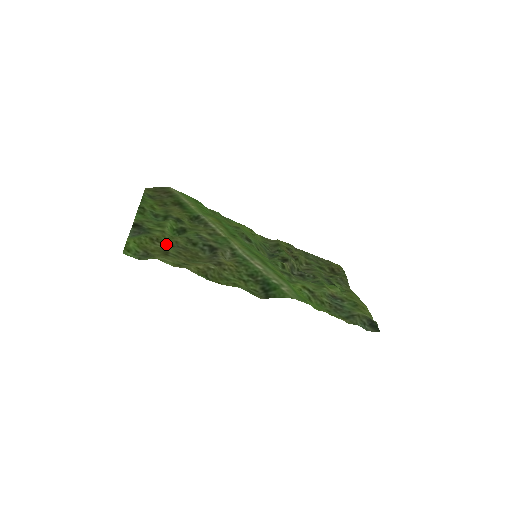
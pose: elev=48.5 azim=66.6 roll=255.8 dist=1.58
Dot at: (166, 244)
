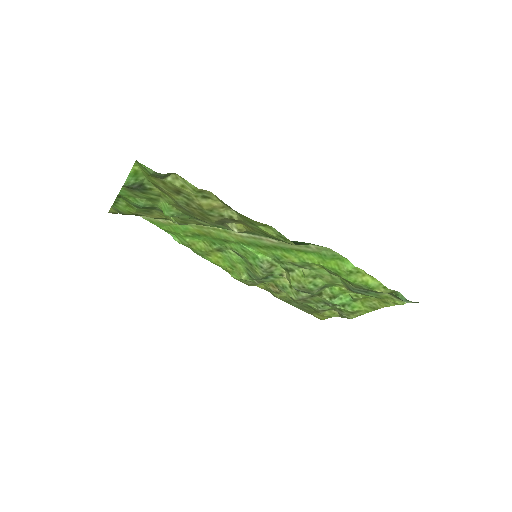
Dot at: (170, 197)
